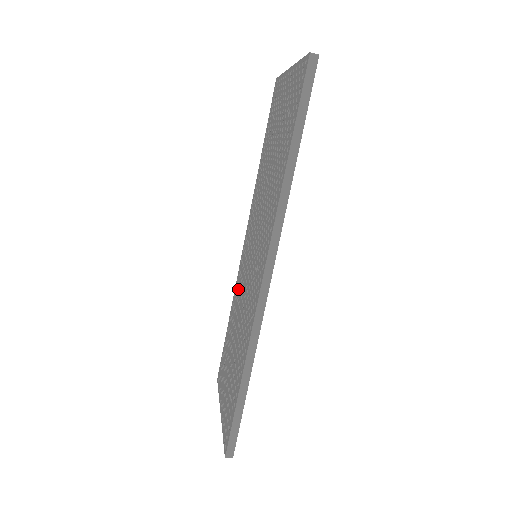
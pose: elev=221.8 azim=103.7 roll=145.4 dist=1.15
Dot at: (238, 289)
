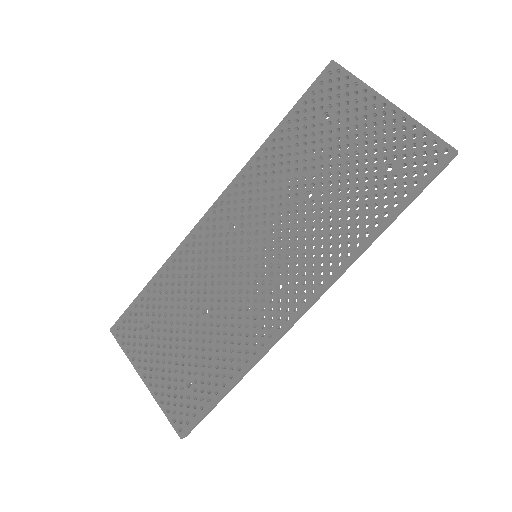
Dot at: (194, 262)
